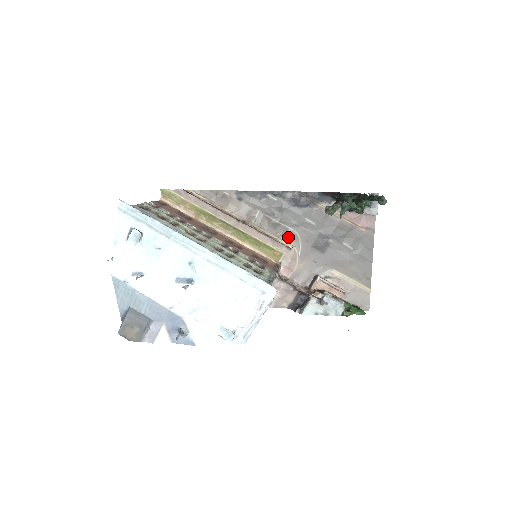
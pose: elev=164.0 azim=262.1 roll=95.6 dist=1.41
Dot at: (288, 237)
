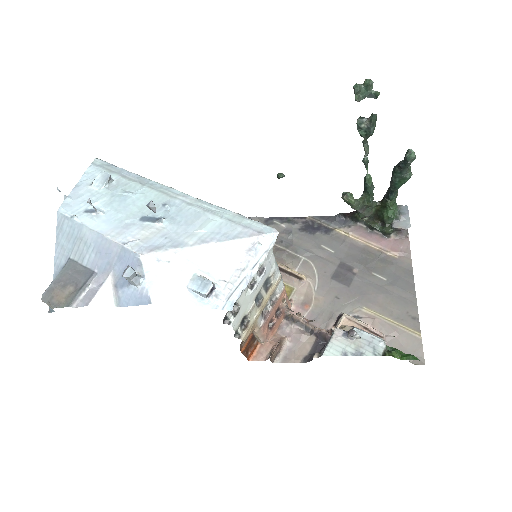
Dot at: (300, 268)
